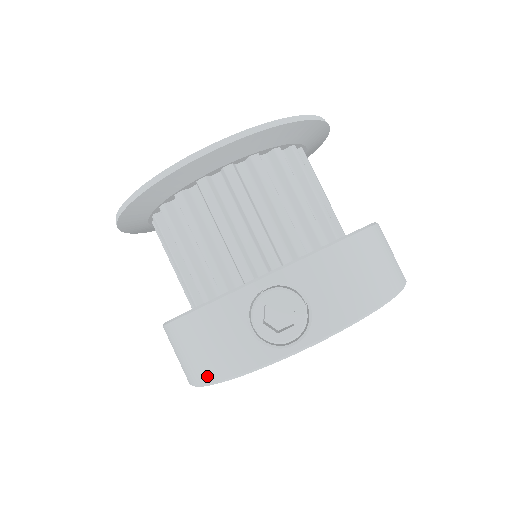
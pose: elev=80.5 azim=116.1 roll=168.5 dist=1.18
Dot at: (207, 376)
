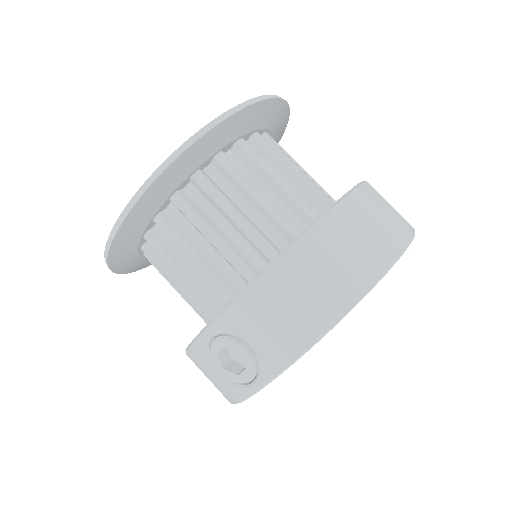
Dot at: occluded
